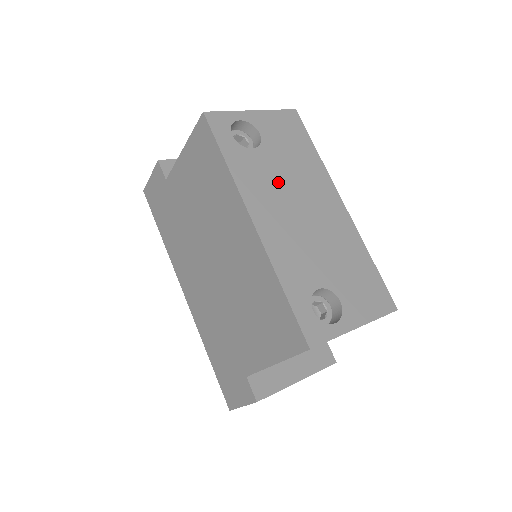
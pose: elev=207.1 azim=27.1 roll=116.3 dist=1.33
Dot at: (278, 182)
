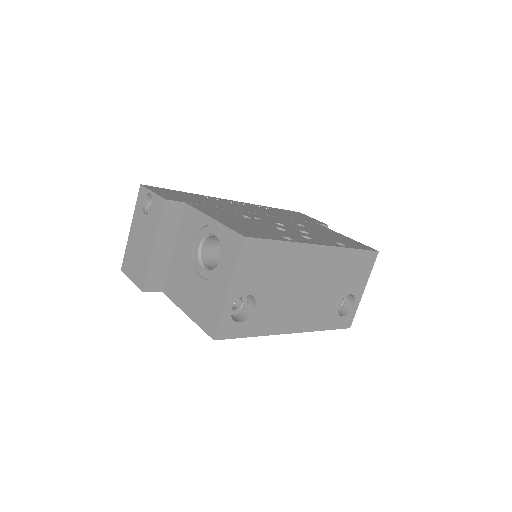
Dot at: (283, 299)
